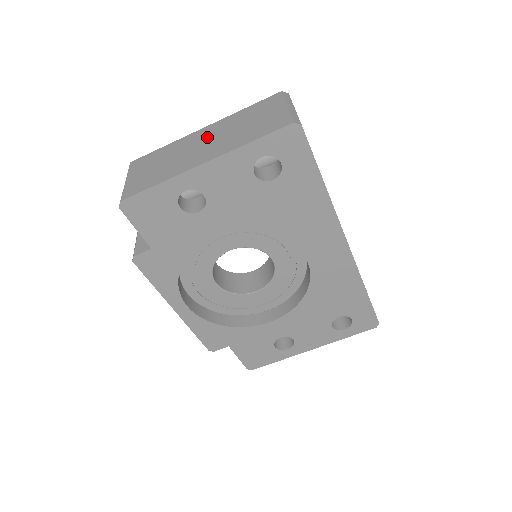
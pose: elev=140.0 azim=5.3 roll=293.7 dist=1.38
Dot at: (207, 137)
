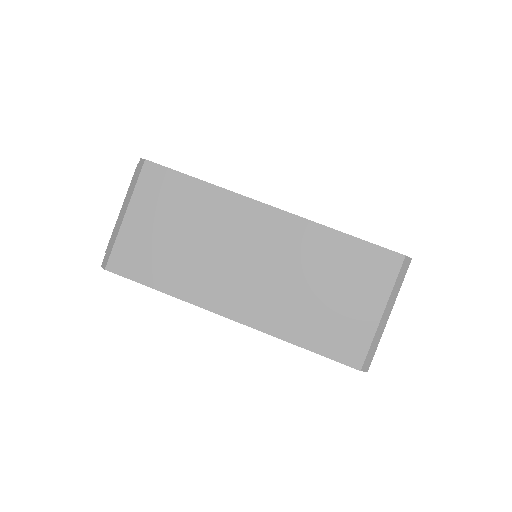
Dot at: (263, 248)
